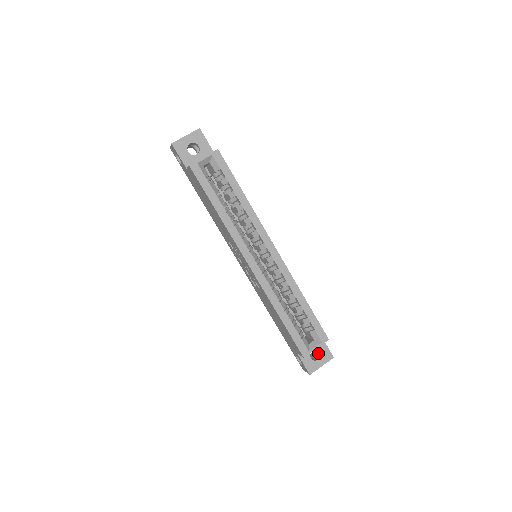
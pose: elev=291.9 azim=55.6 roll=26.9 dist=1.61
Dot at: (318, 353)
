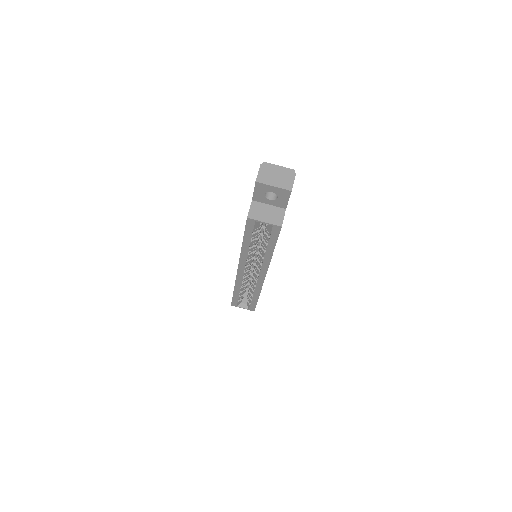
Dot at: occluded
